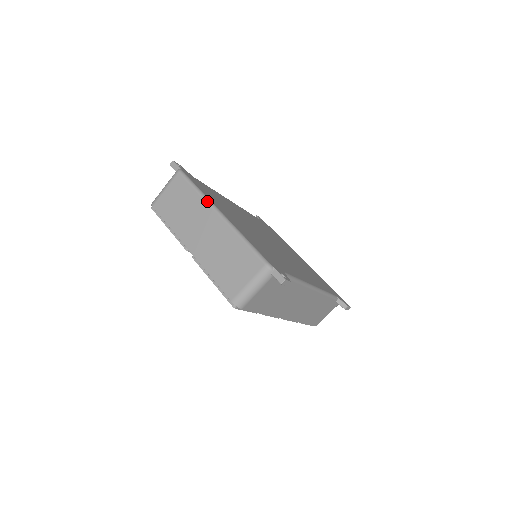
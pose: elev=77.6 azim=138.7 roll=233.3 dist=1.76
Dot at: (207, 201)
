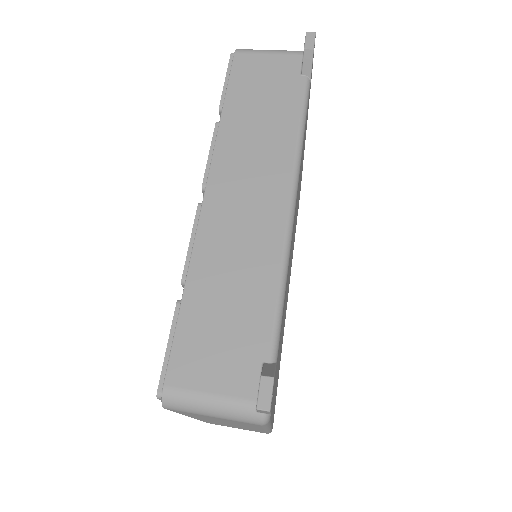
Dot at: occluded
